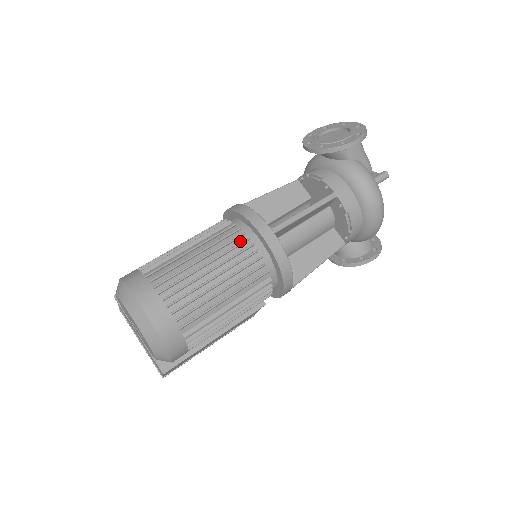
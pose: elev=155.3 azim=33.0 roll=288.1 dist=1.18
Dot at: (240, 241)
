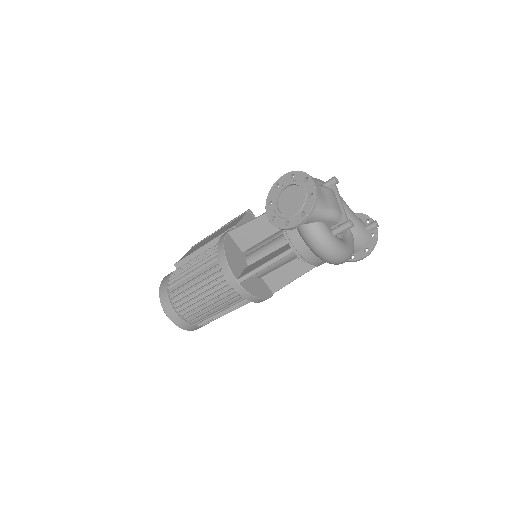
Dot at: (220, 281)
